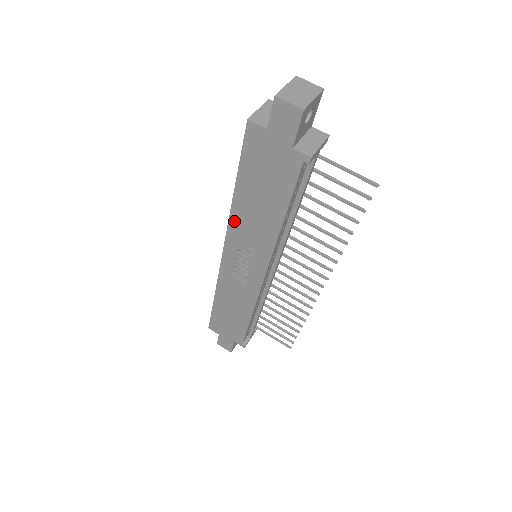
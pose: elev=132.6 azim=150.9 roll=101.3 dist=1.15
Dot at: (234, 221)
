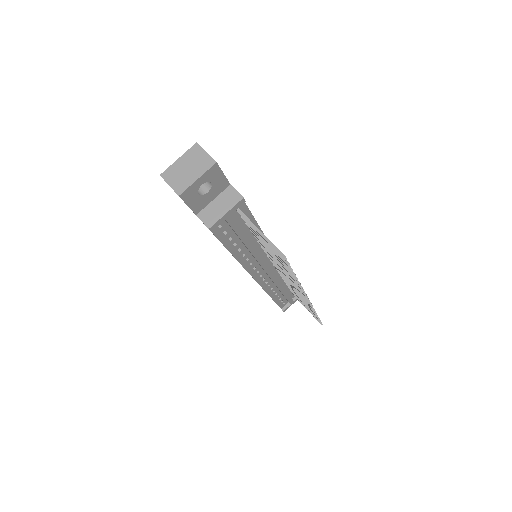
Dot at: occluded
